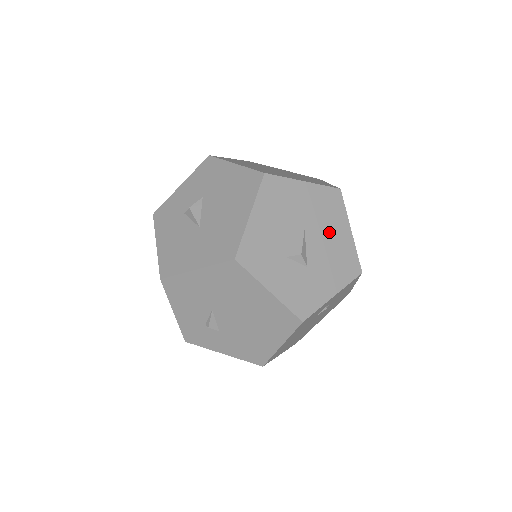
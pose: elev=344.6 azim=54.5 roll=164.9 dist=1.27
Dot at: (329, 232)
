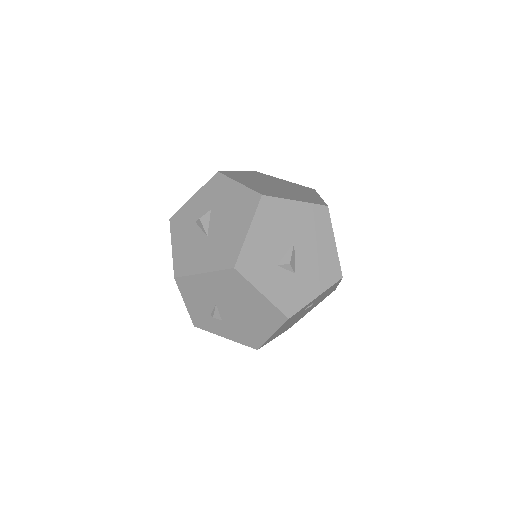
Dot at: (316, 244)
